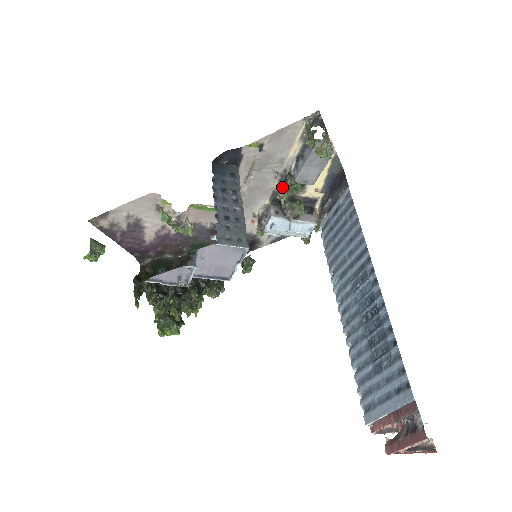
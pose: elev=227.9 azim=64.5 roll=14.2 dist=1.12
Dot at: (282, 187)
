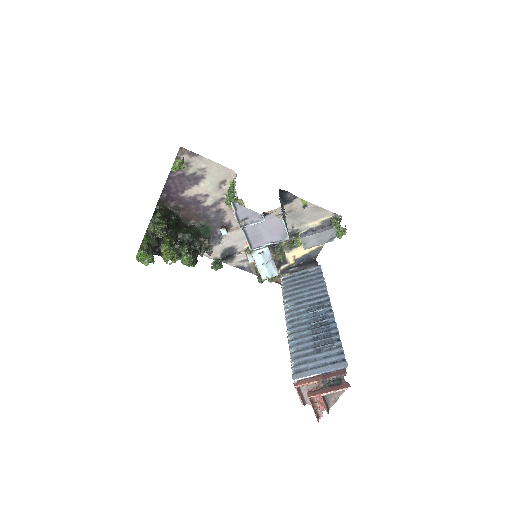
Dot at: occluded
